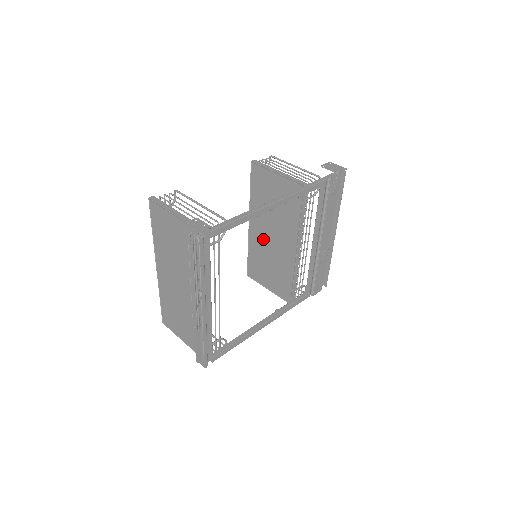
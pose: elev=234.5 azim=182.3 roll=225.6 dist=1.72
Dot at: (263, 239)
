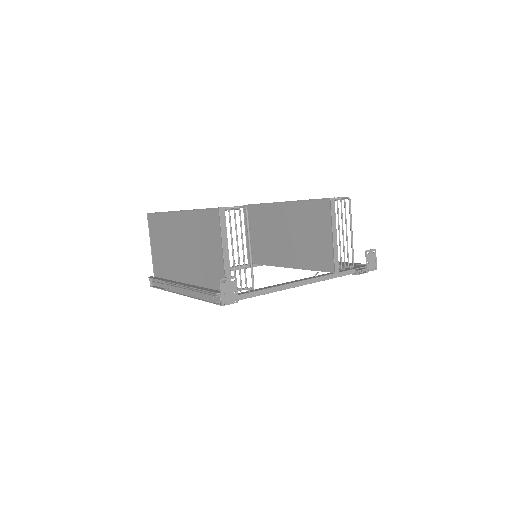
Dot at: (277, 223)
